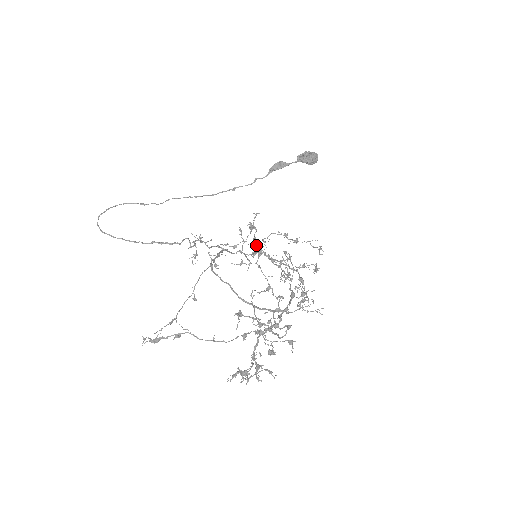
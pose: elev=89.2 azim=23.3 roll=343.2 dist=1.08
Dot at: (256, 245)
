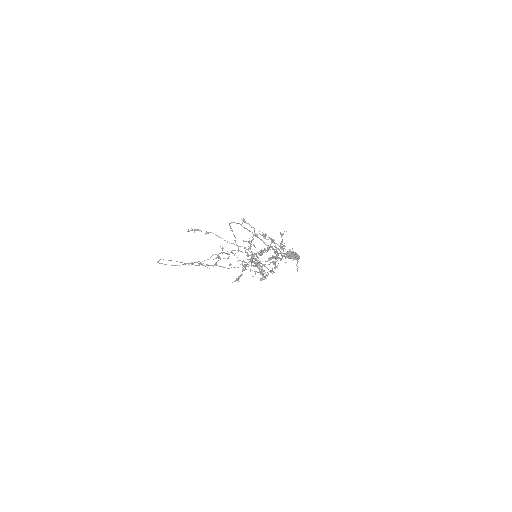
Dot at: occluded
